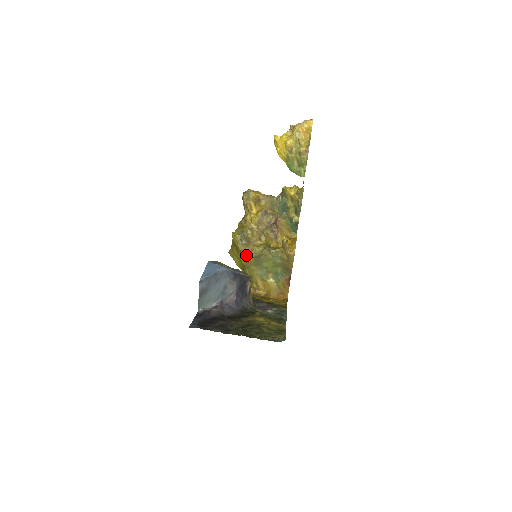
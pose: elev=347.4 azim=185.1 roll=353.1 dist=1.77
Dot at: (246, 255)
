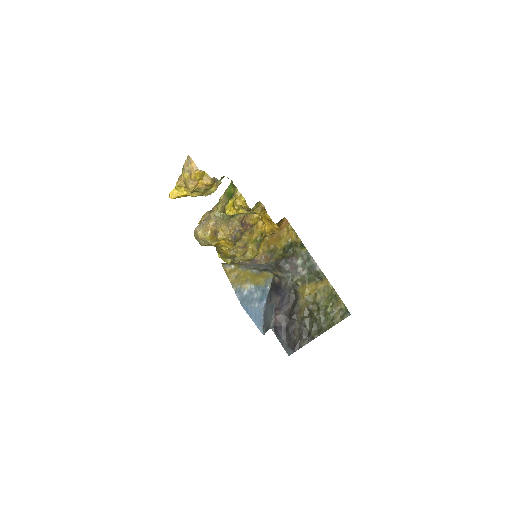
Dot at: occluded
